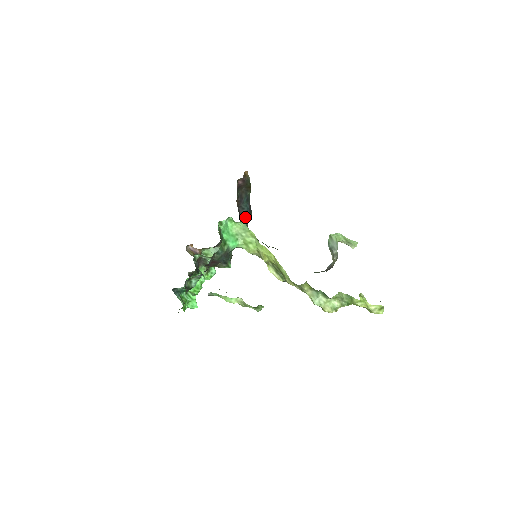
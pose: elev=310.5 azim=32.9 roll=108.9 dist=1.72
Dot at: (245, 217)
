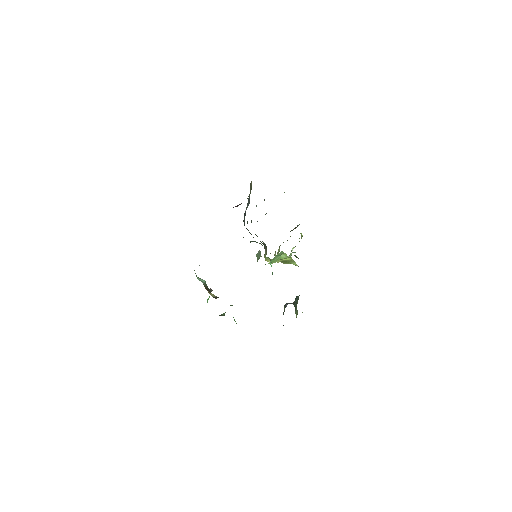
Dot at: occluded
